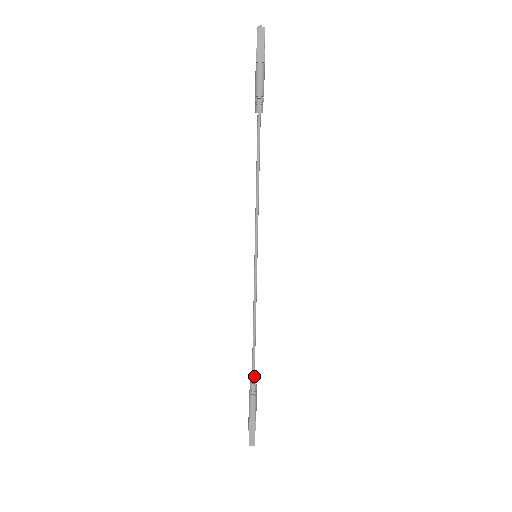
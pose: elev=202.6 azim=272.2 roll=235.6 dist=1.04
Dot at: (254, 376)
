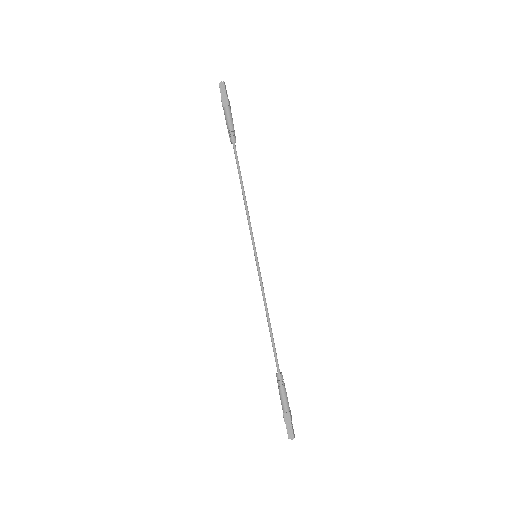
Dot at: (278, 367)
